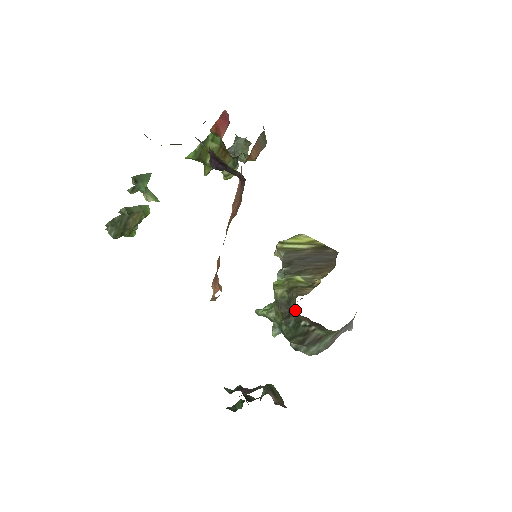
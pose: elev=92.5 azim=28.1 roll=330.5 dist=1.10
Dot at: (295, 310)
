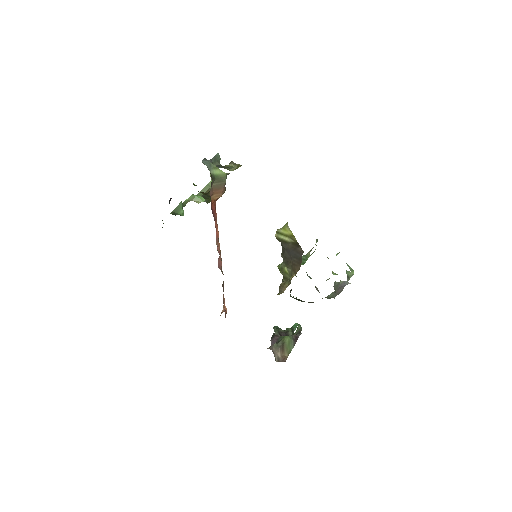
Dot at: occluded
